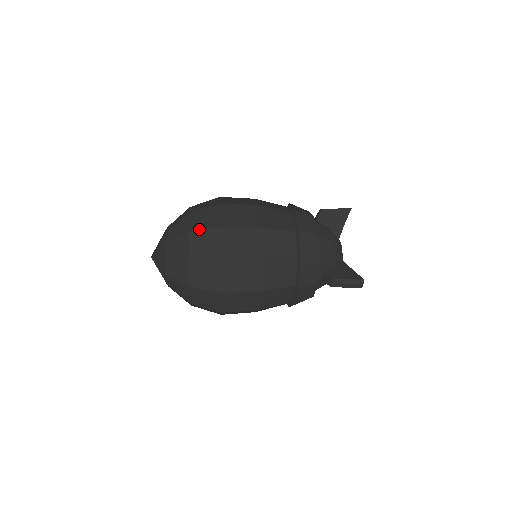
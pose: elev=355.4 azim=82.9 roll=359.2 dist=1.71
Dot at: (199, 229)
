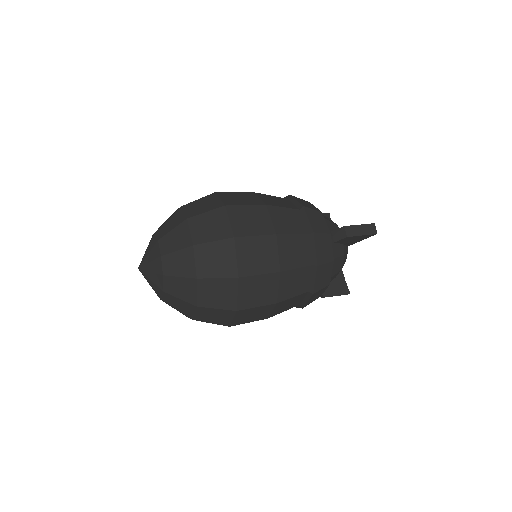
Dot at: (209, 306)
